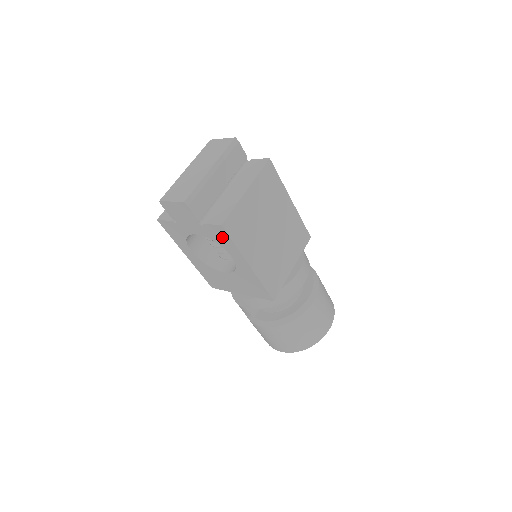
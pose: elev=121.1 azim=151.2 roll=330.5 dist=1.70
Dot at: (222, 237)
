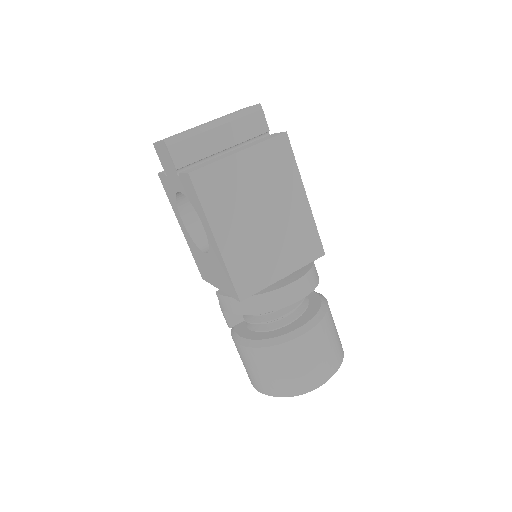
Dot at: (192, 193)
